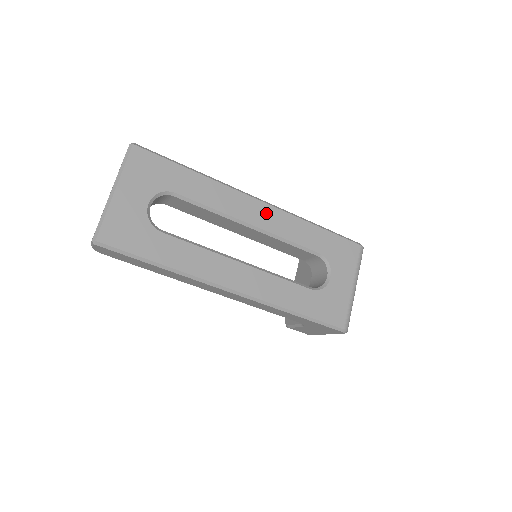
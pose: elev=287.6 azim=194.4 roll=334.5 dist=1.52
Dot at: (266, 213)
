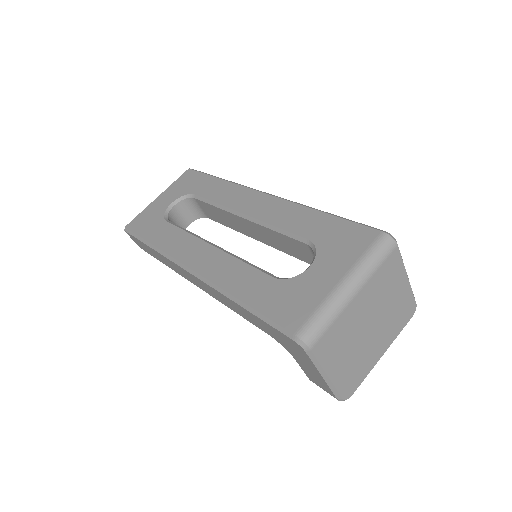
Dot at: (264, 203)
